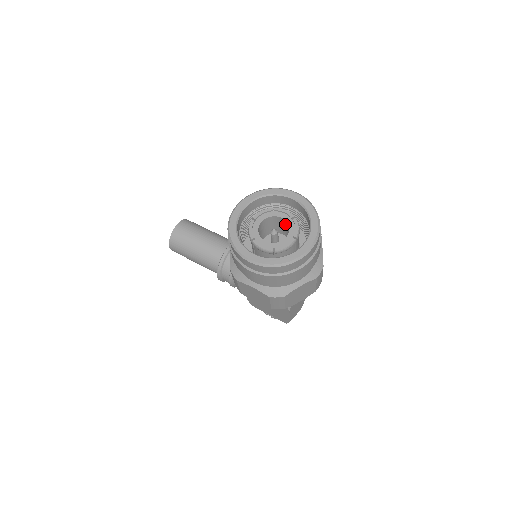
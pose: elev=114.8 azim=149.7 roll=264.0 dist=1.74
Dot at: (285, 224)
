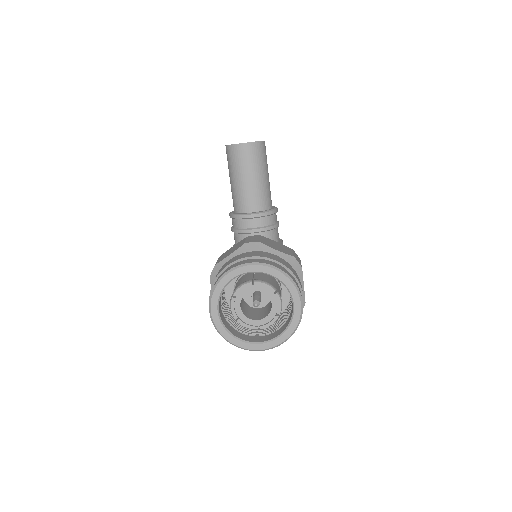
Dot at: occluded
